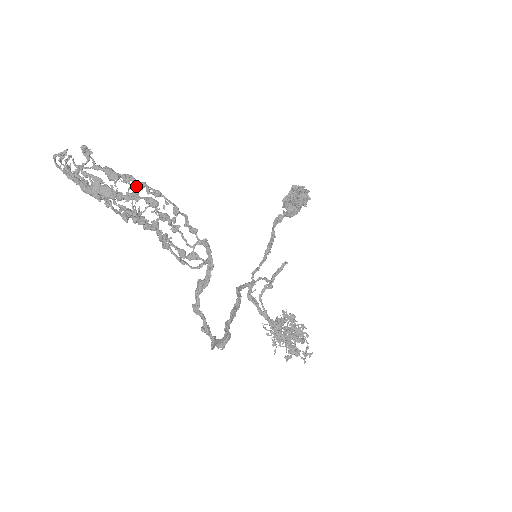
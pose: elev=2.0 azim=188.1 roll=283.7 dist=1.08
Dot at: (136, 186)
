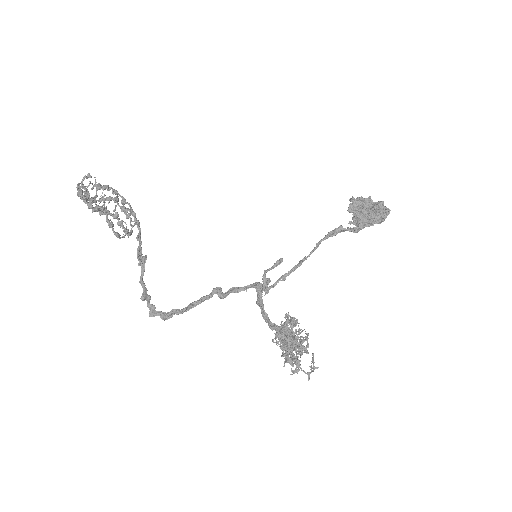
Dot at: (107, 190)
